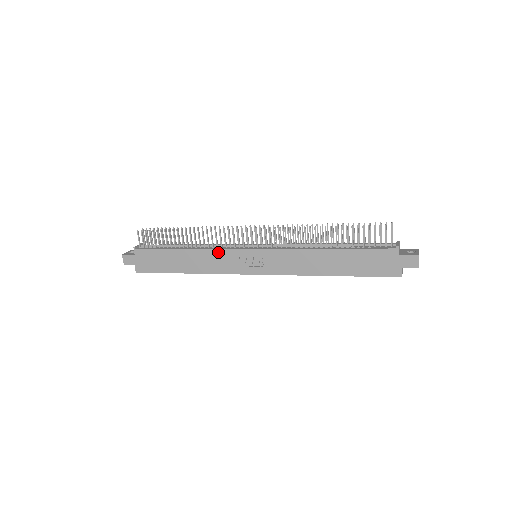
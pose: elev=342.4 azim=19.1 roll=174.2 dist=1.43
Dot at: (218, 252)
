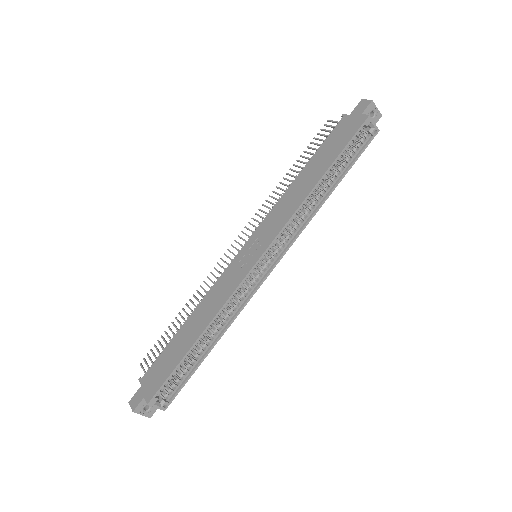
Dot at: (217, 284)
